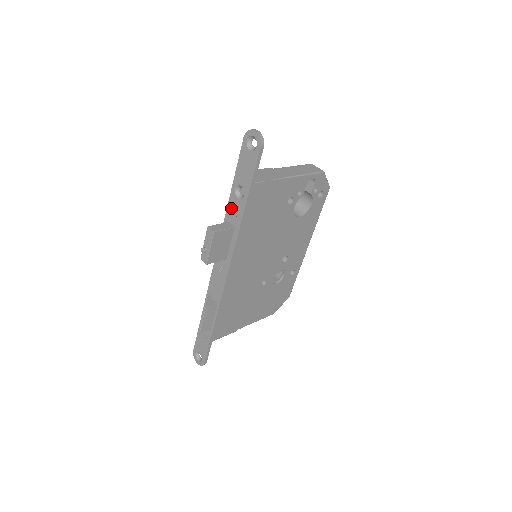
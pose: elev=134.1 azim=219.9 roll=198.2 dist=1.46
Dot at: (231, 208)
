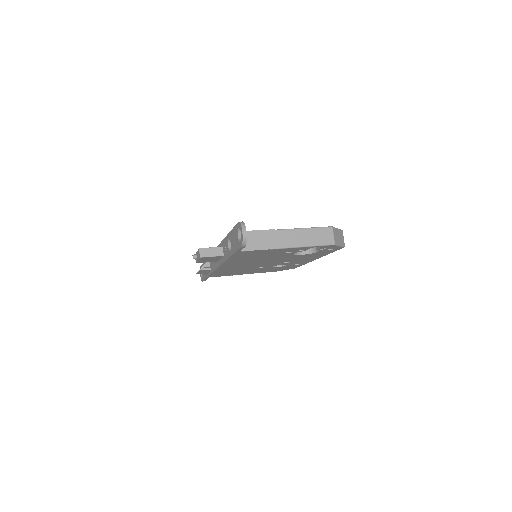
Dot at: (225, 243)
